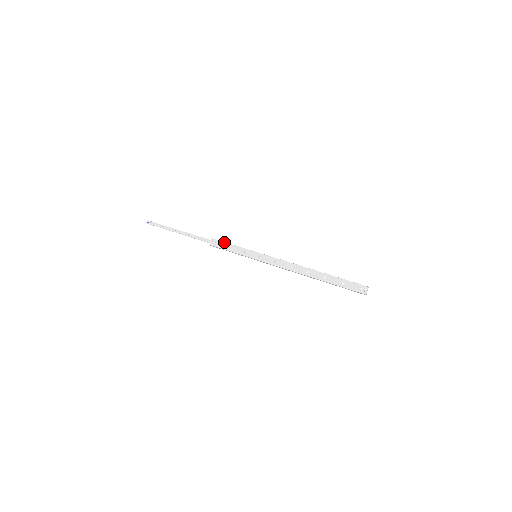
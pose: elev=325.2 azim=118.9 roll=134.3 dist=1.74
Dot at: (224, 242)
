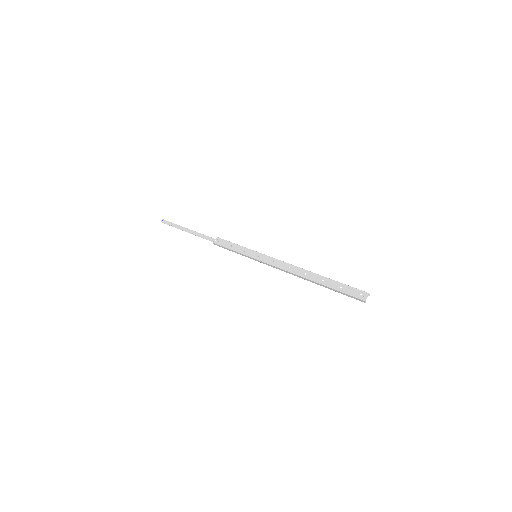
Dot at: (228, 241)
